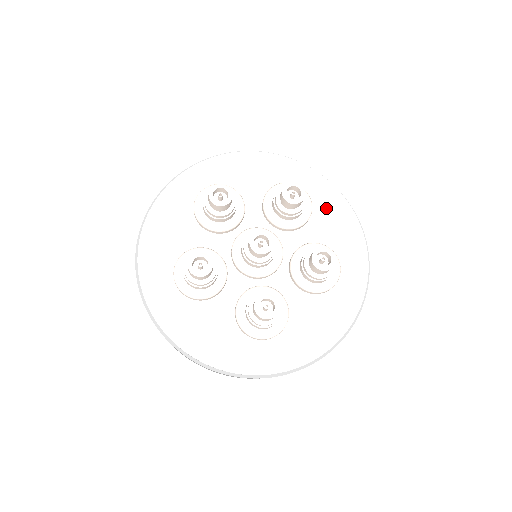
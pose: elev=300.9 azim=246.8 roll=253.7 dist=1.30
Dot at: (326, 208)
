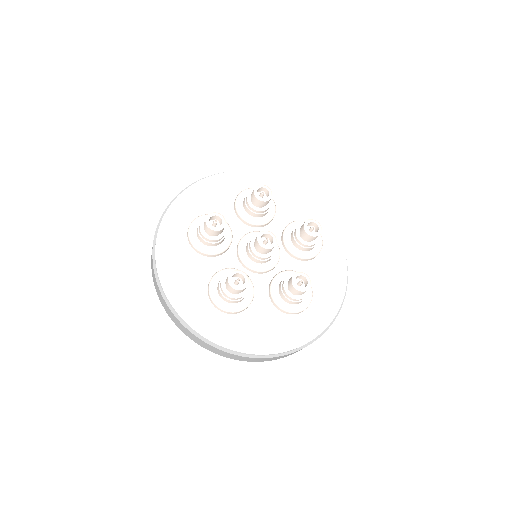
Dot at: (280, 195)
